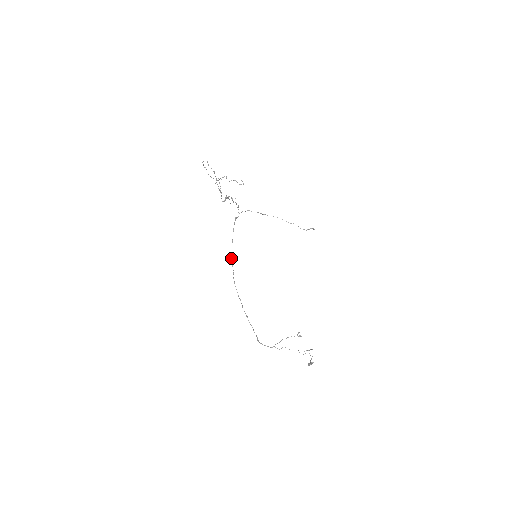
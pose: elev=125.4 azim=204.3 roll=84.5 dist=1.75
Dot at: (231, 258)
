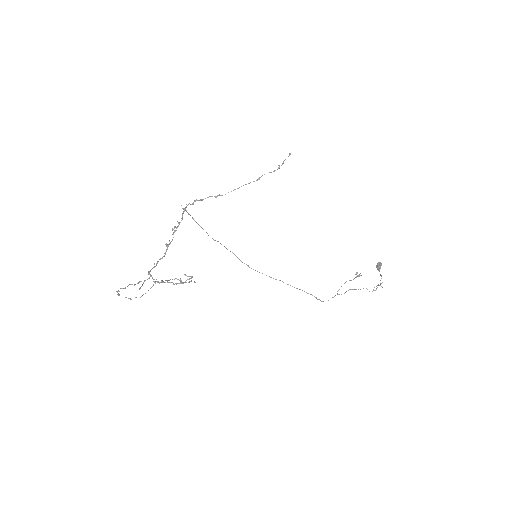
Dot at: occluded
